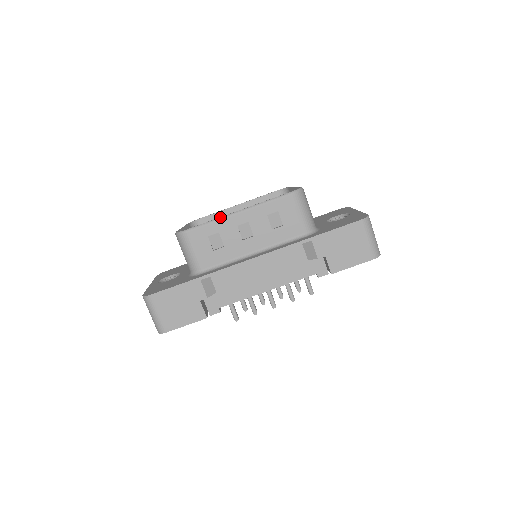
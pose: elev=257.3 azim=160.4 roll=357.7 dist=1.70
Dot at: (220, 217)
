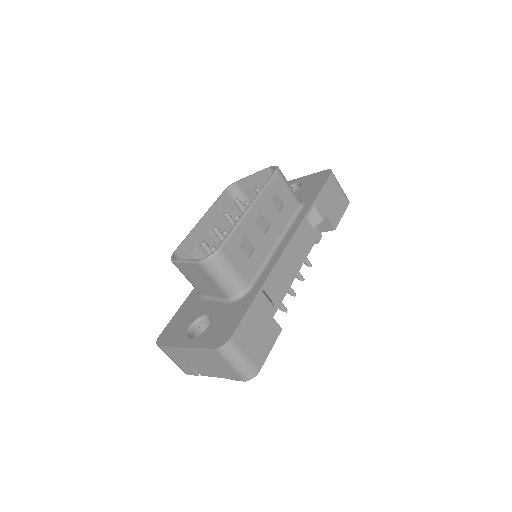
Dot at: (239, 219)
